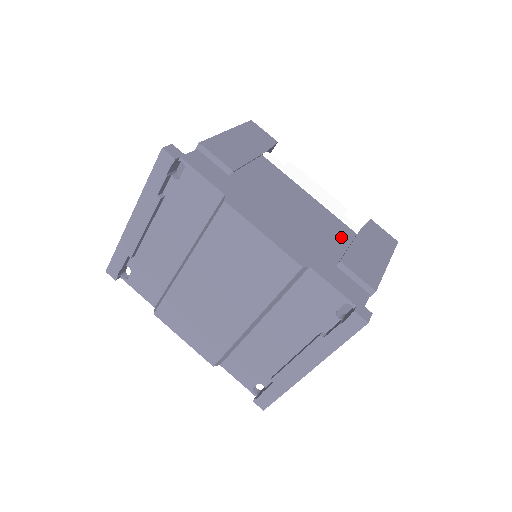
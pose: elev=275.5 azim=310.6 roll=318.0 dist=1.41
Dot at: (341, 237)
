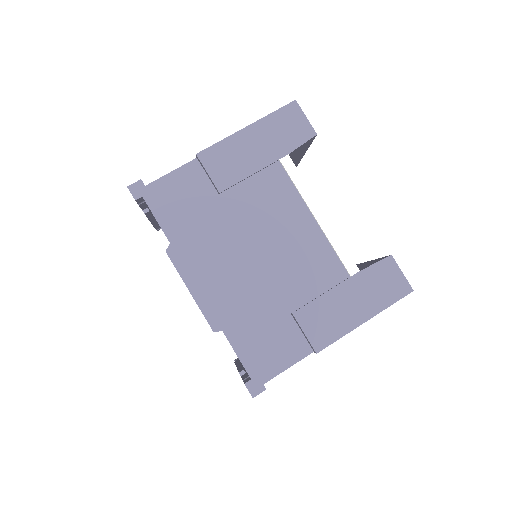
Dot at: (320, 281)
